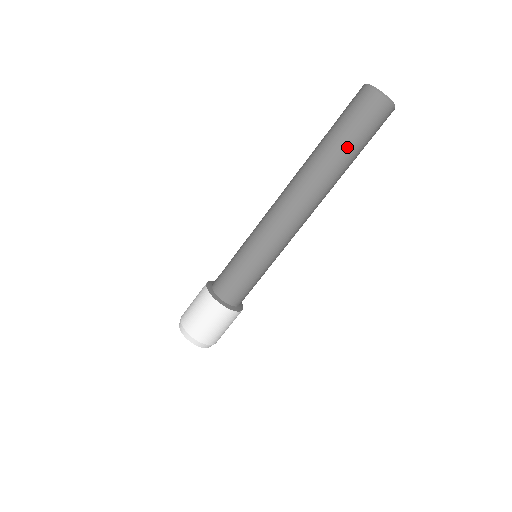
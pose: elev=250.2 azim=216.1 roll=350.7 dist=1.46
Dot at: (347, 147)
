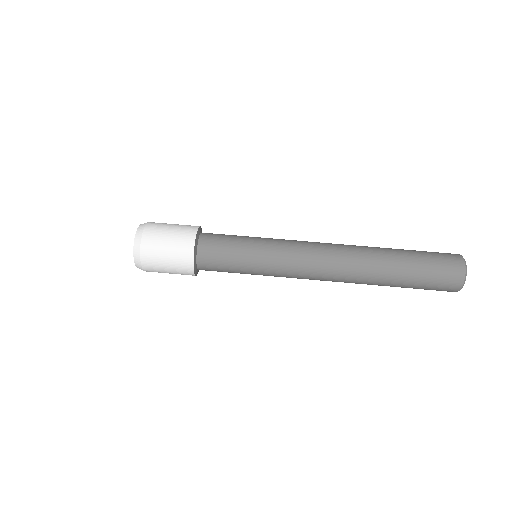
Dot at: (407, 266)
